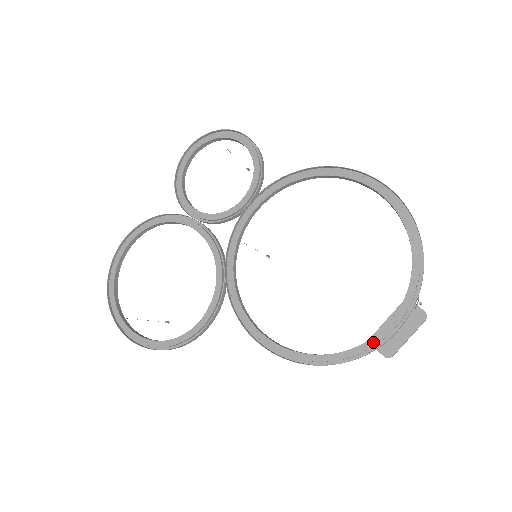
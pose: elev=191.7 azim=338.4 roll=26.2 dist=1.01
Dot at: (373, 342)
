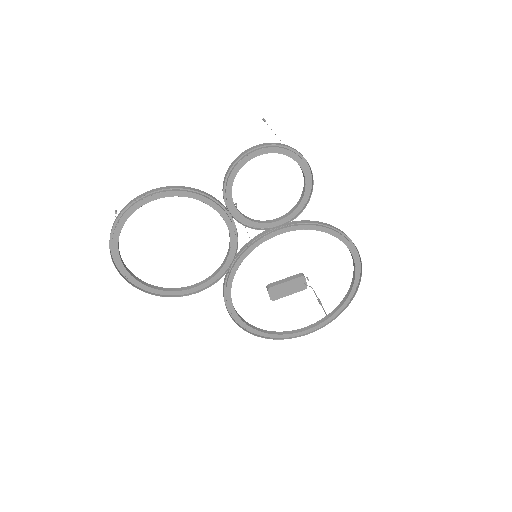
Dot at: (293, 335)
